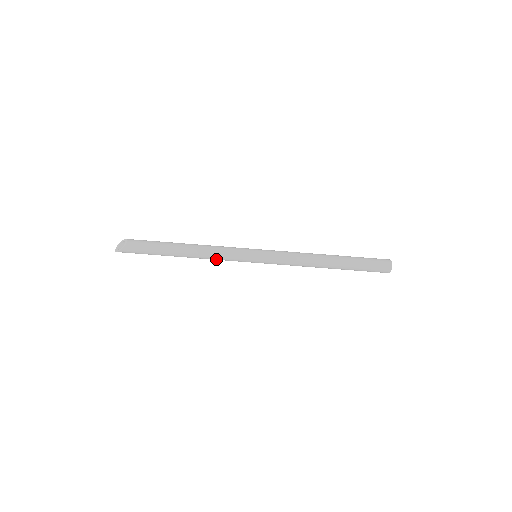
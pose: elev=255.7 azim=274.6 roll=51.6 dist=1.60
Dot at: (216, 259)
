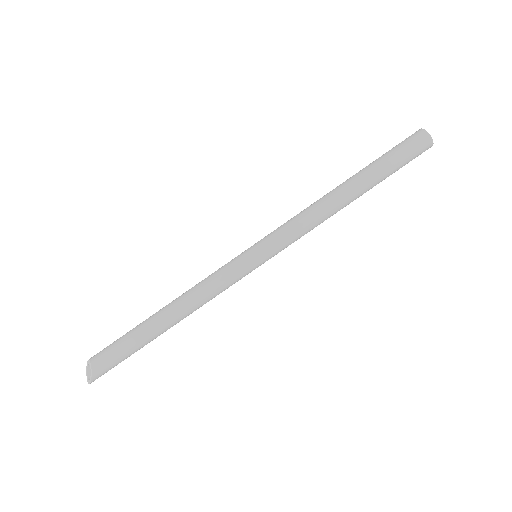
Dot at: (212, 298)
